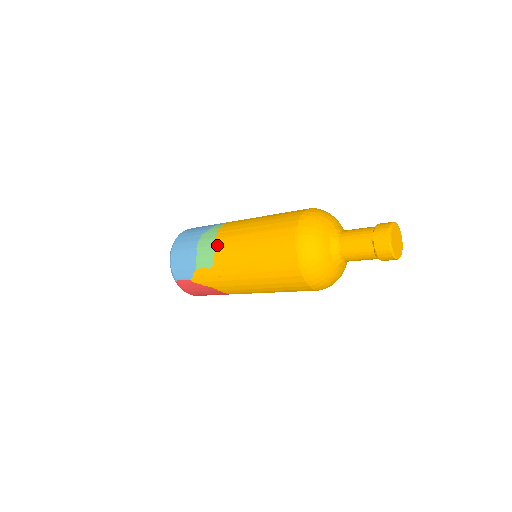
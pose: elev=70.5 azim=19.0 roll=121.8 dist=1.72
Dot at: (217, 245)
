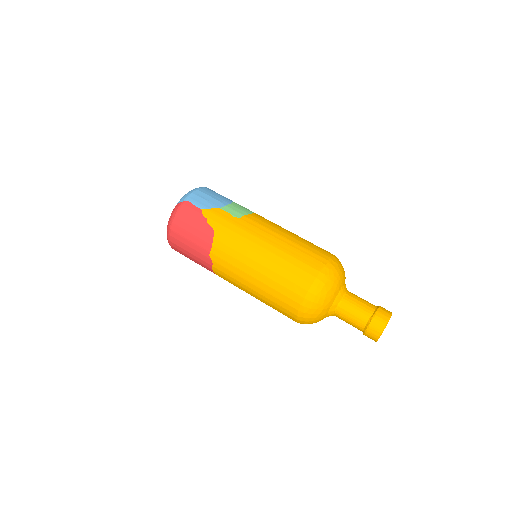
Dot at: (255, 214)
